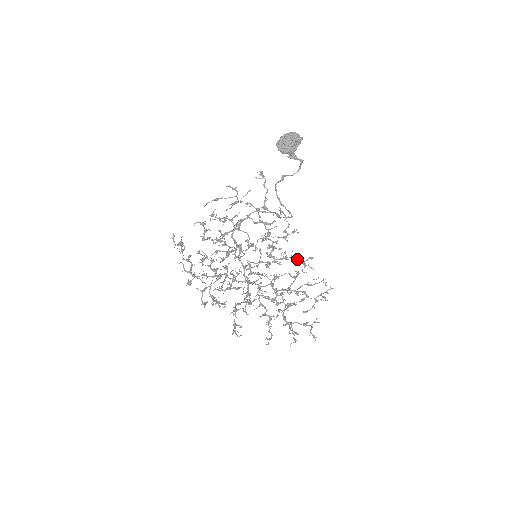
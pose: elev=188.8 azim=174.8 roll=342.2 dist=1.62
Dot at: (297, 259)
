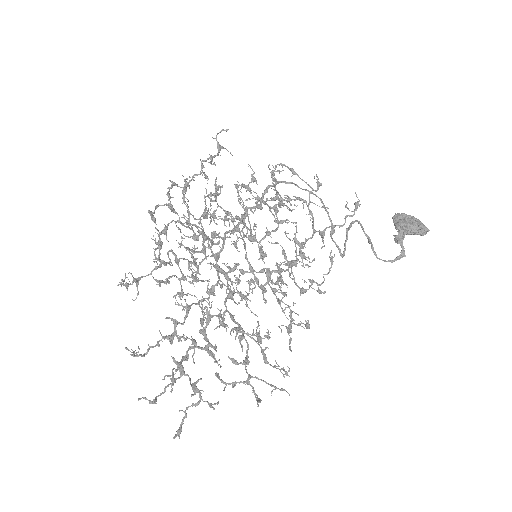
Dot at: (290, 312)
